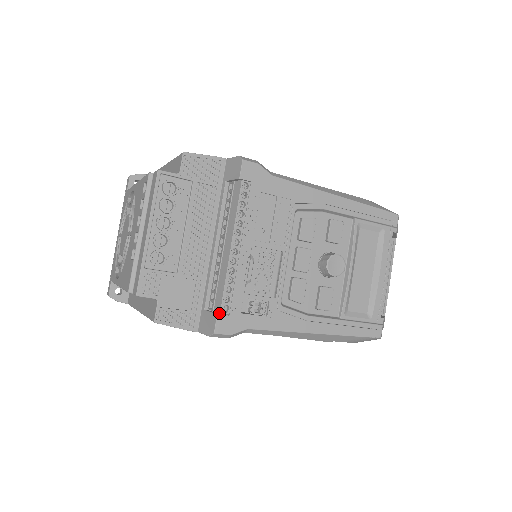
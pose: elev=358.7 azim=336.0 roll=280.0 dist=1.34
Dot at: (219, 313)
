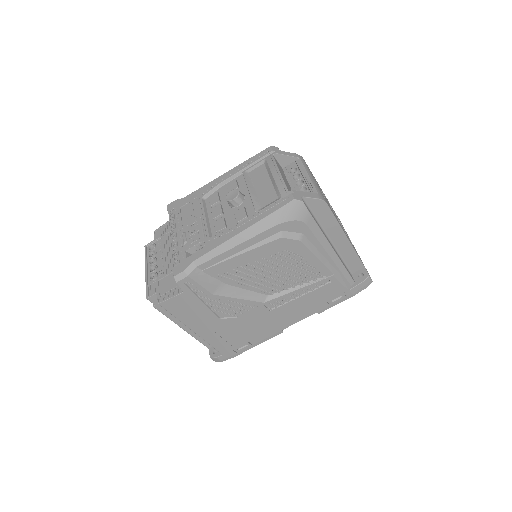
Dot at: occluded
